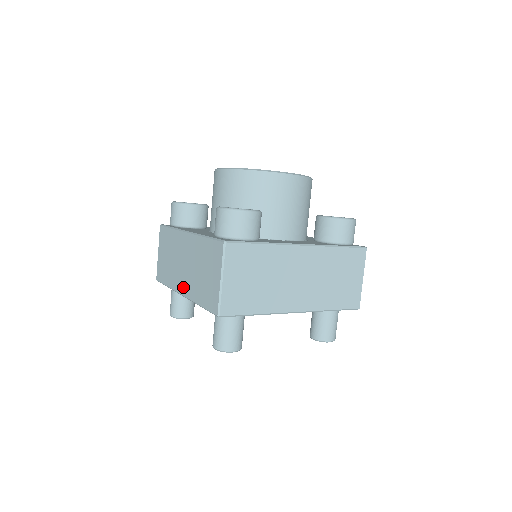
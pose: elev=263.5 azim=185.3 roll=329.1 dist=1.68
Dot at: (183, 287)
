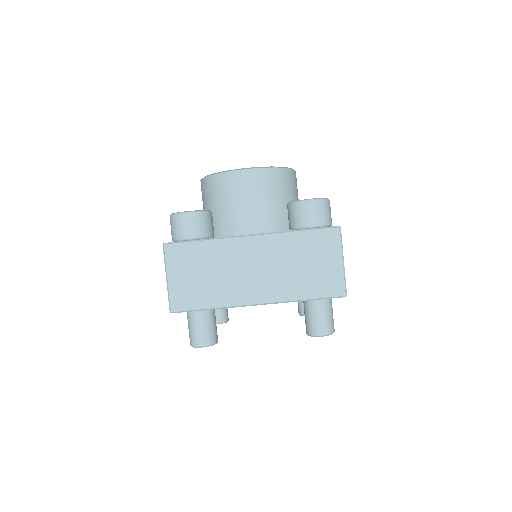
Dot at: (259, 295)
